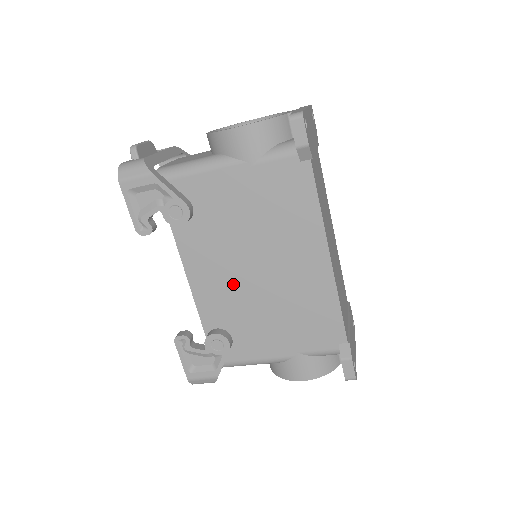
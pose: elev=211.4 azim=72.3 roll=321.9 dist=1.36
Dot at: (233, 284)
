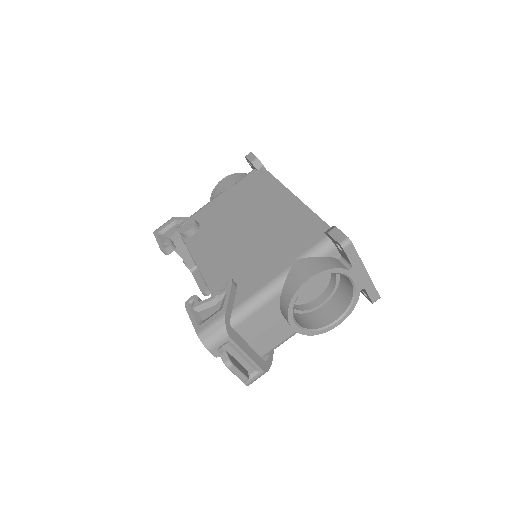
Dot at: (230, 247)
